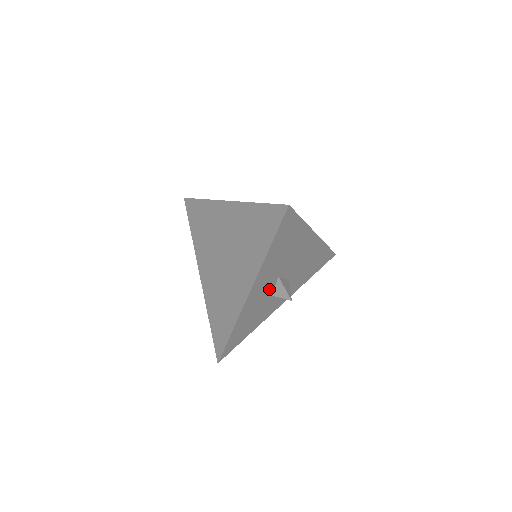
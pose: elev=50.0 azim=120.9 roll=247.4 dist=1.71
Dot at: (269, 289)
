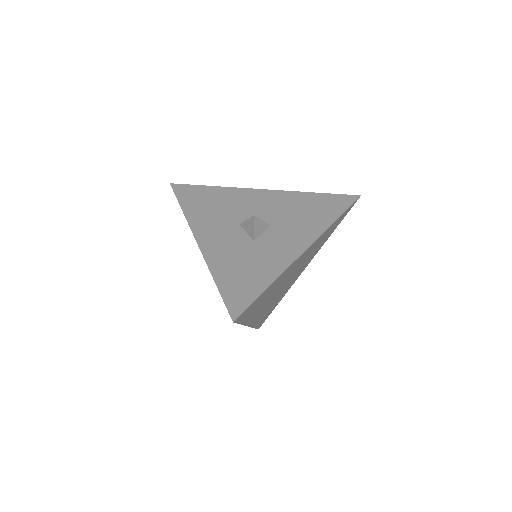
Dot at: (238, 236)
